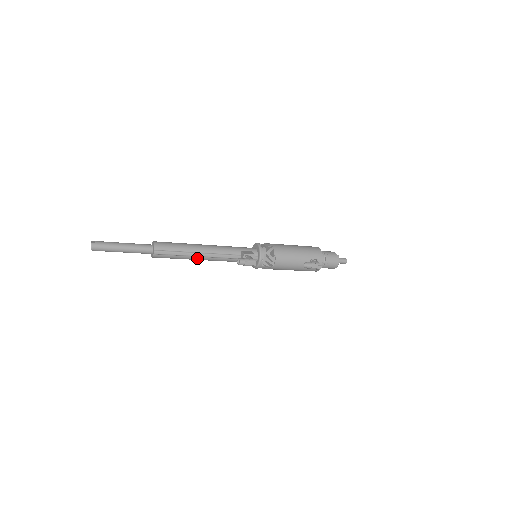
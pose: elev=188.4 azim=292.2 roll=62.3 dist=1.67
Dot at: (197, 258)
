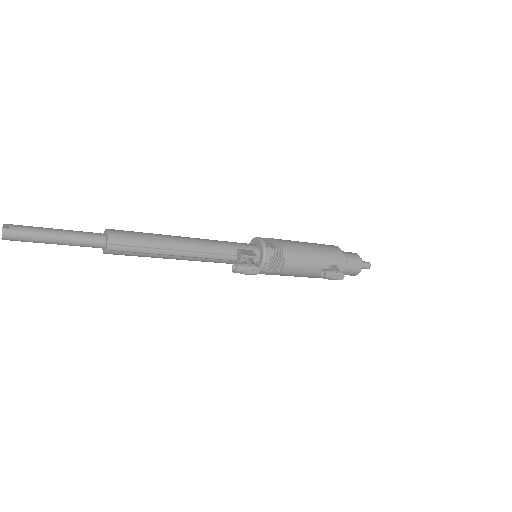
Dot at: (173, 257)
